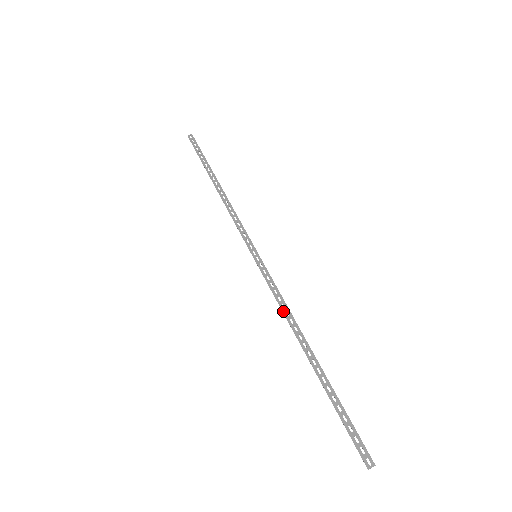
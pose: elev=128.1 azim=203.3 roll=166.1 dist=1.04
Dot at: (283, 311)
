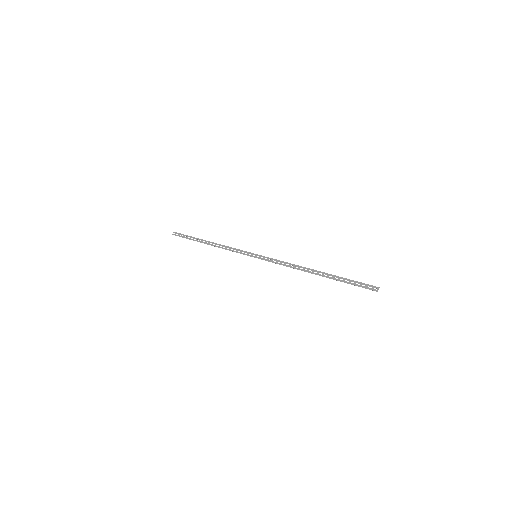
Dot at: occluded
